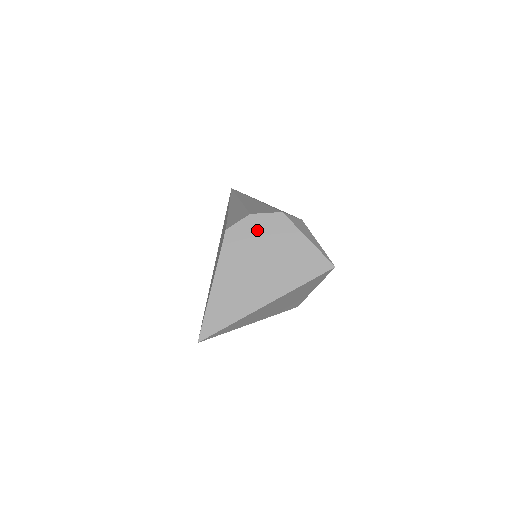
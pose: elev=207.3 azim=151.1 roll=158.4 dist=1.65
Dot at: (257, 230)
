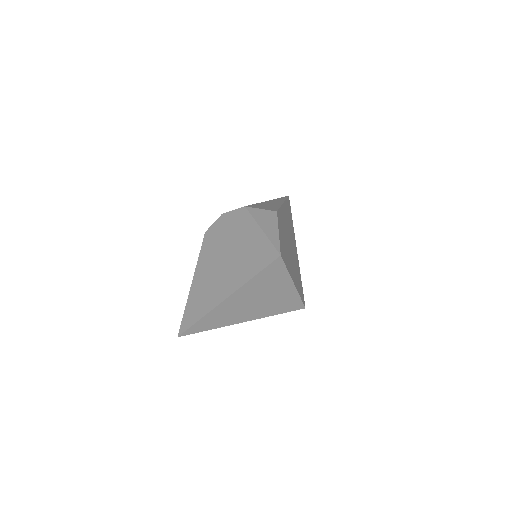
Dot at: (225, 228)
